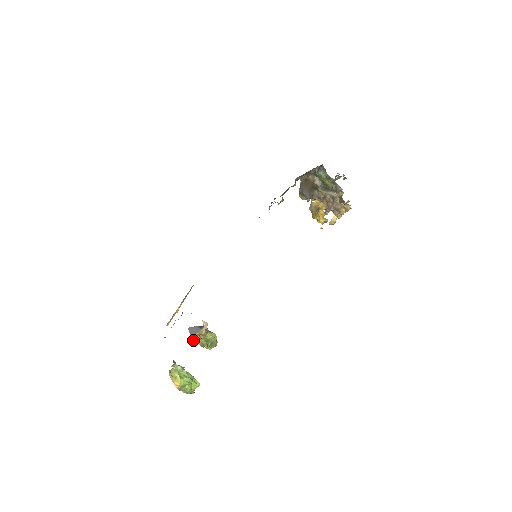
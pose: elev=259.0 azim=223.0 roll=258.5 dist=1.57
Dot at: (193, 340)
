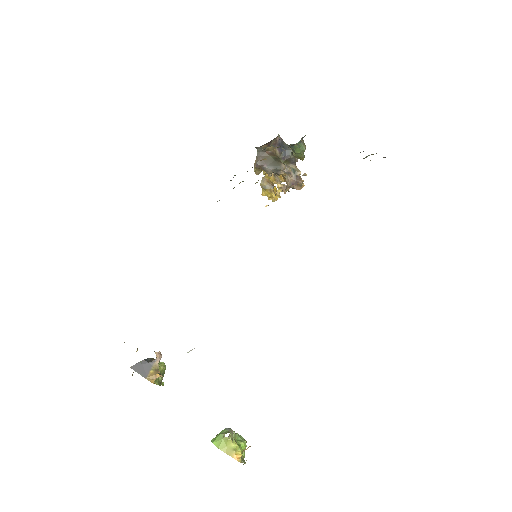
Dot at: (151, 382)
